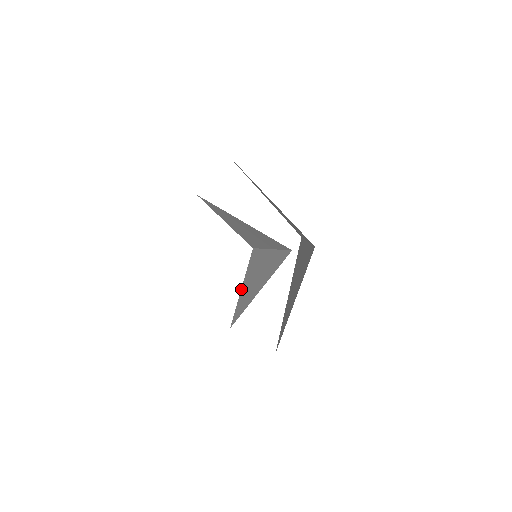
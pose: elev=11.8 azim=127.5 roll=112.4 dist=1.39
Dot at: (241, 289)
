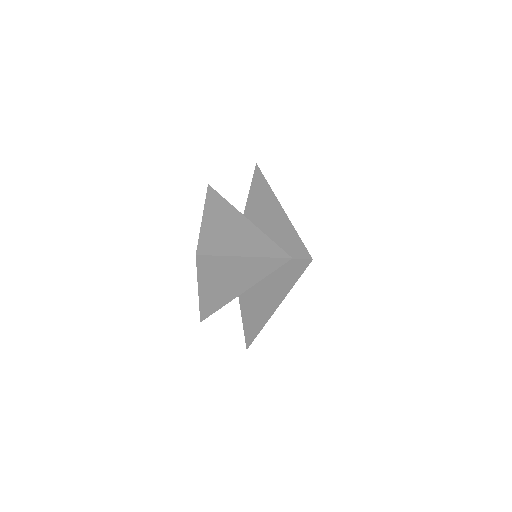
Dot at: (199, 288)
